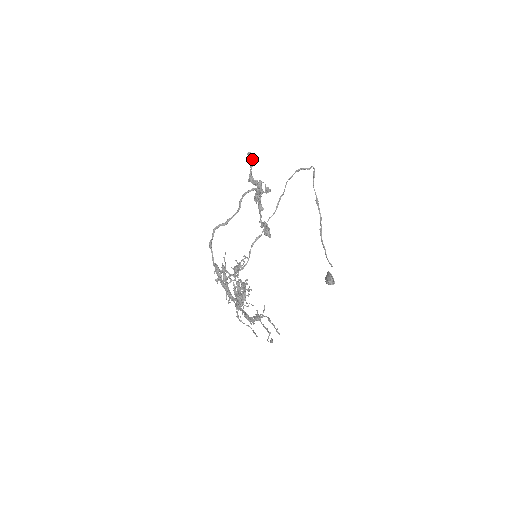
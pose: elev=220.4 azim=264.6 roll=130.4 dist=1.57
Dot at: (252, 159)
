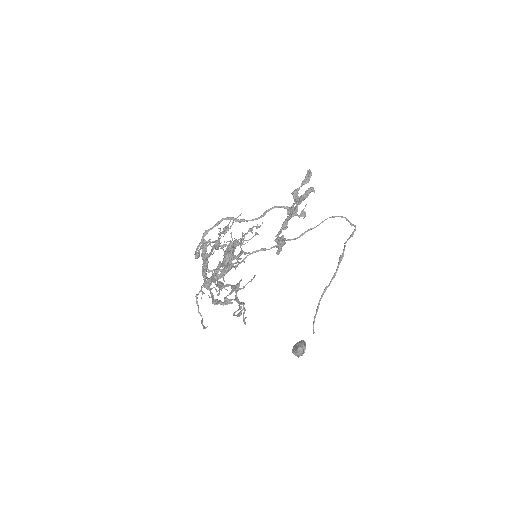
Dot at: (309, 177)
